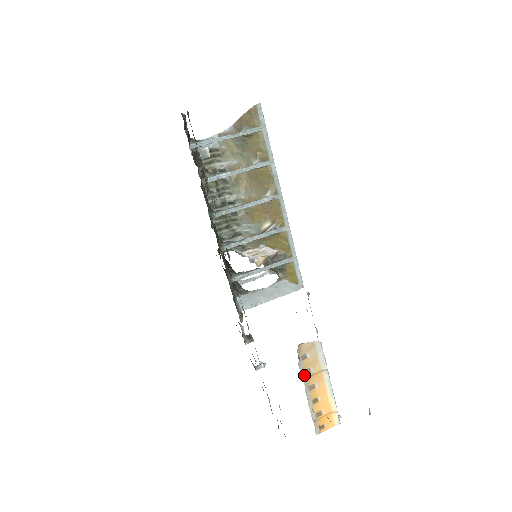
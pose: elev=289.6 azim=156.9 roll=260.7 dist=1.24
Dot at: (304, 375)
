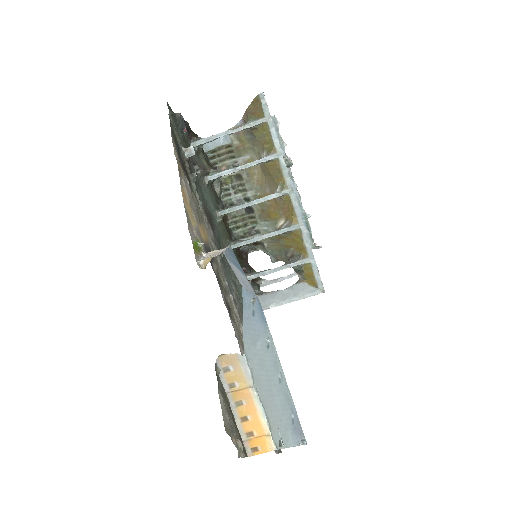
Dot at: (228, 389)
